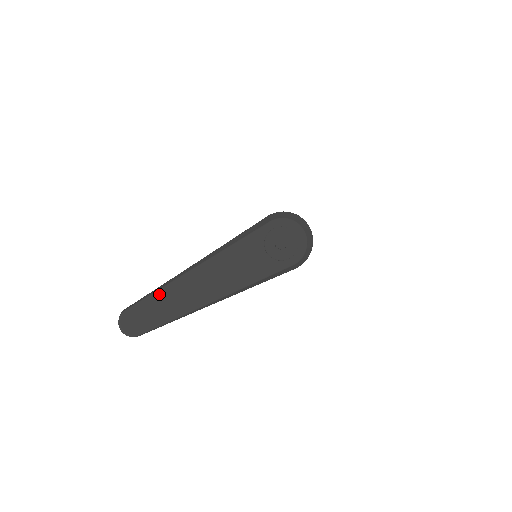
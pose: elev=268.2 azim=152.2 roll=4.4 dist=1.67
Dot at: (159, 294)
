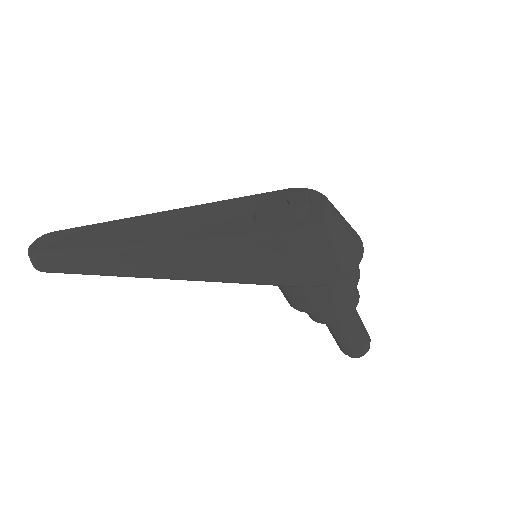
Dot at: (97, 225)
